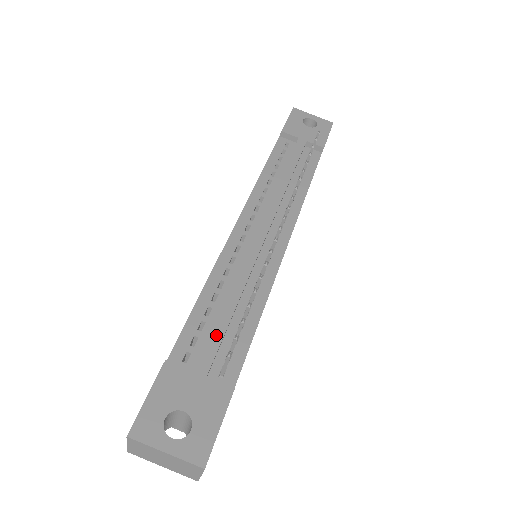
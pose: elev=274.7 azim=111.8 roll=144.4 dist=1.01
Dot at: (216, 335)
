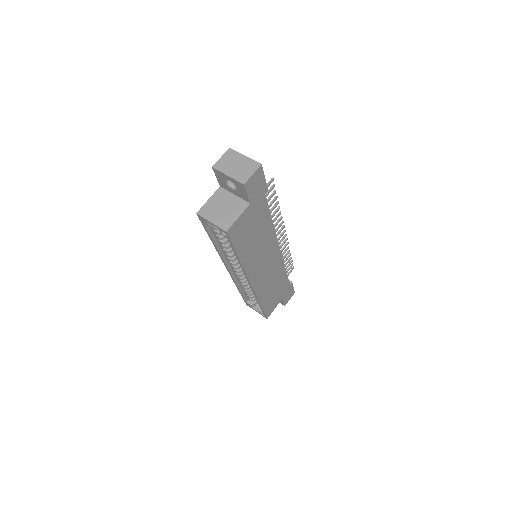
Dot at: occluded
